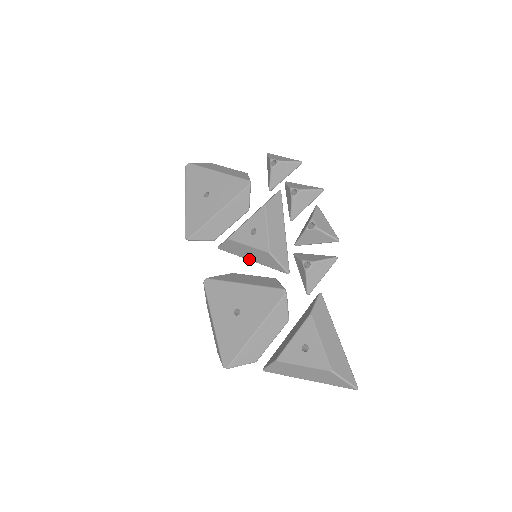
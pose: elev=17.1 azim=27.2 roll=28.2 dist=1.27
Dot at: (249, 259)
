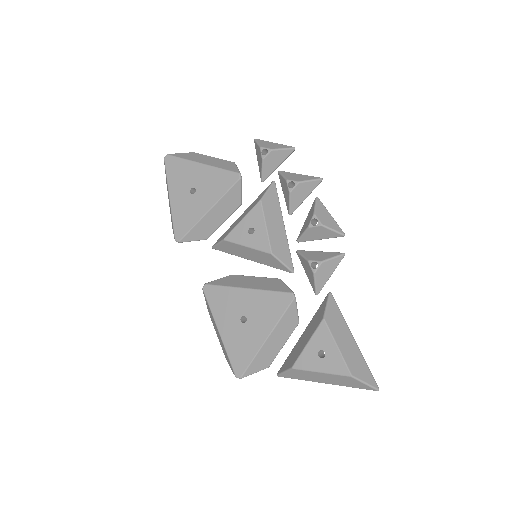
Dot at: (248, 259)
